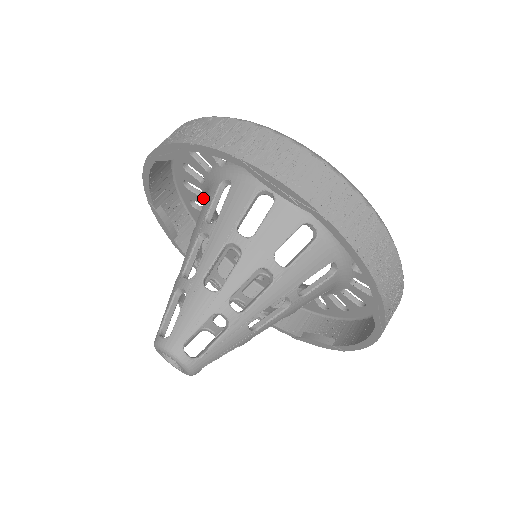
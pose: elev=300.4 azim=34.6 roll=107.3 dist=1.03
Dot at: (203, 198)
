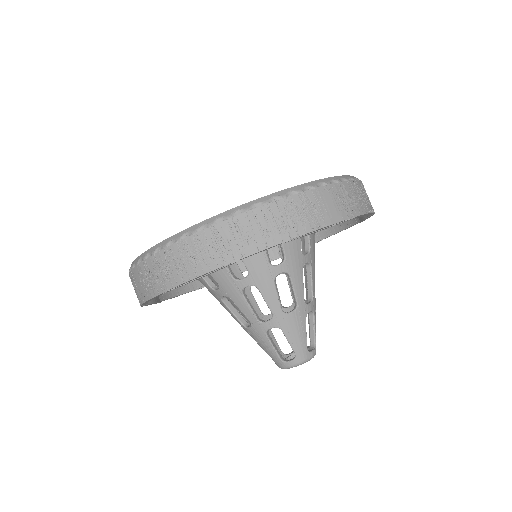
Dot at: occluded
